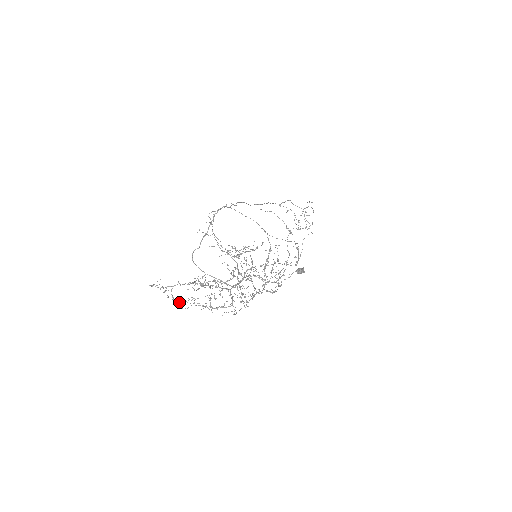
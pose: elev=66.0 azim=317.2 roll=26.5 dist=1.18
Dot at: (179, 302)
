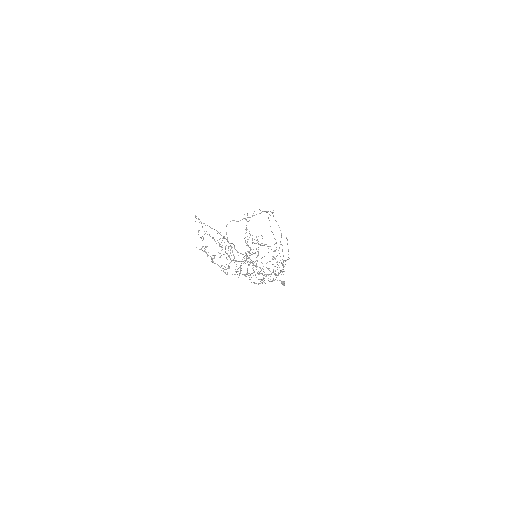
Dot at: occluded
